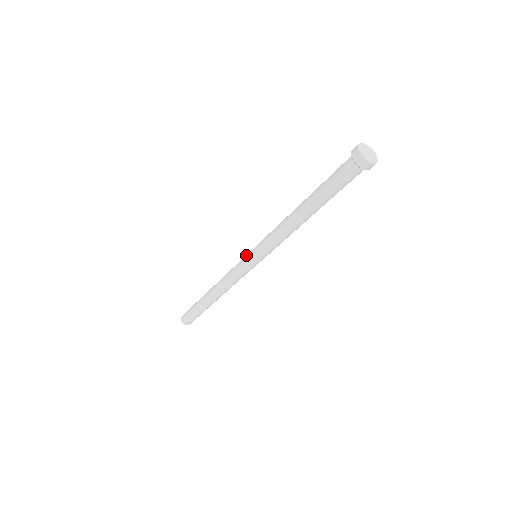
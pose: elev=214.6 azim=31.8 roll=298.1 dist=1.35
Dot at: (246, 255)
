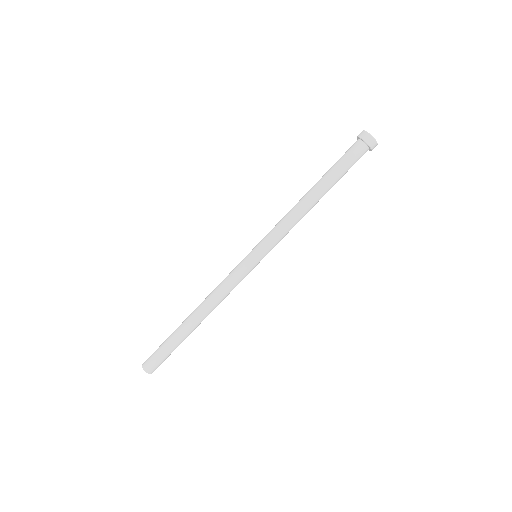
Dot at: (246, 258)
